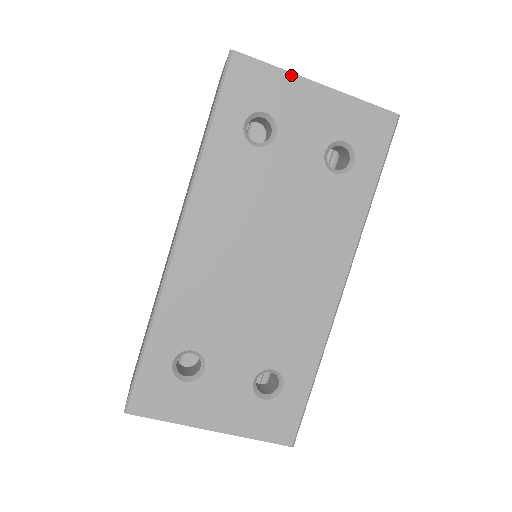
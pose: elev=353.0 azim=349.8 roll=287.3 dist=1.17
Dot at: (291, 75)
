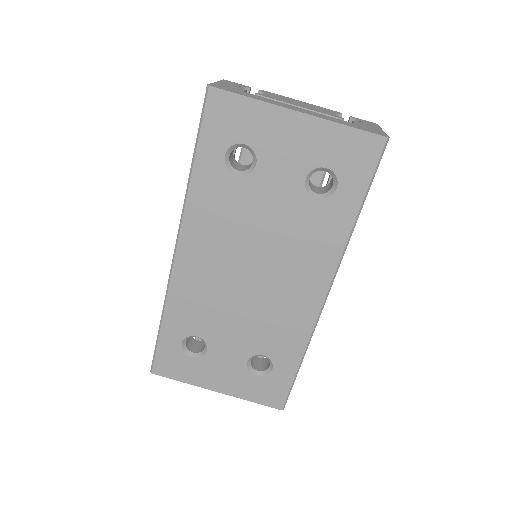
Dot at: (268, 105)
